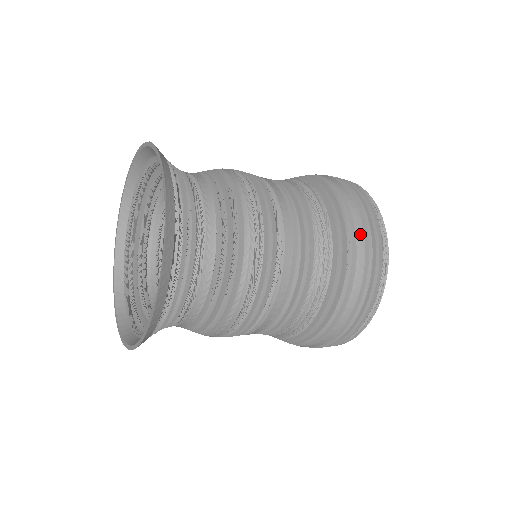
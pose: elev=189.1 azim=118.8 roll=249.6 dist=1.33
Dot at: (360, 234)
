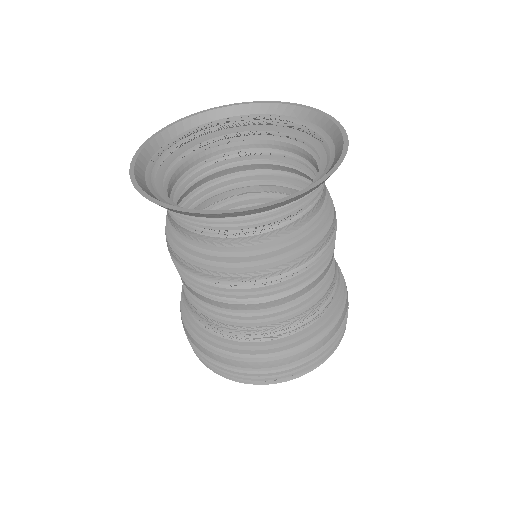
Dot at: occluded
